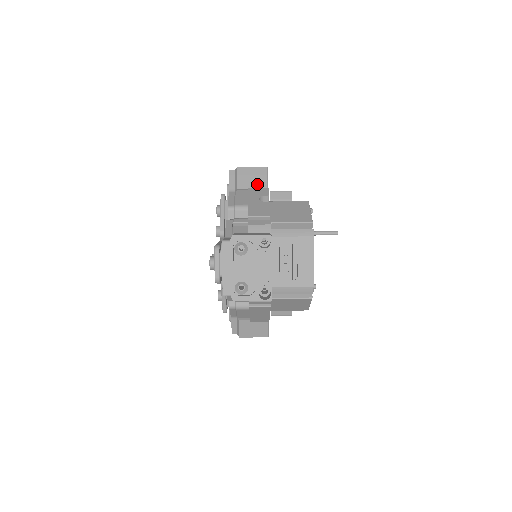
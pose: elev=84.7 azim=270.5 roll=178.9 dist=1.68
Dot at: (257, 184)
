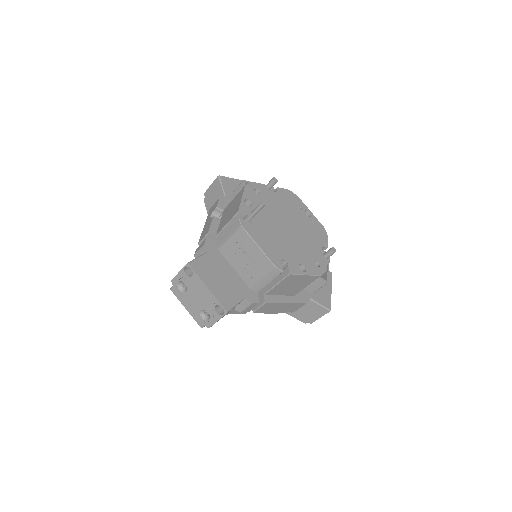
Dot at: (218, 198)
